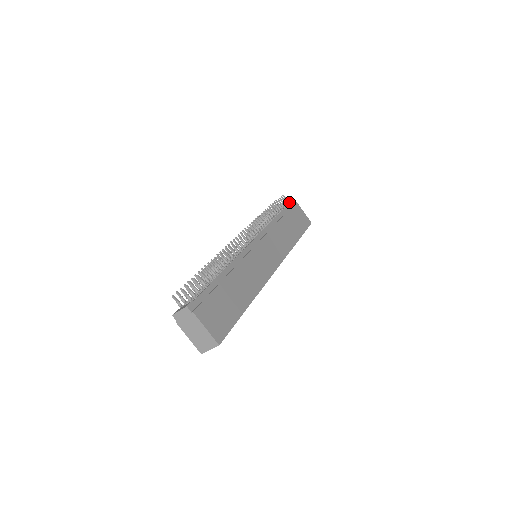
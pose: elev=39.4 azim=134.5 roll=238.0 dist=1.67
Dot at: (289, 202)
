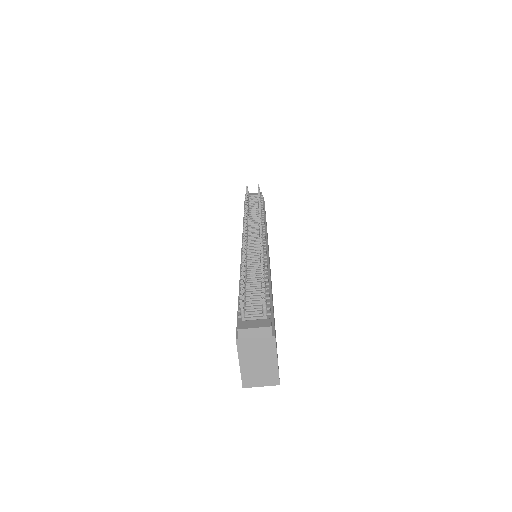
Dot at: (262, 196)
